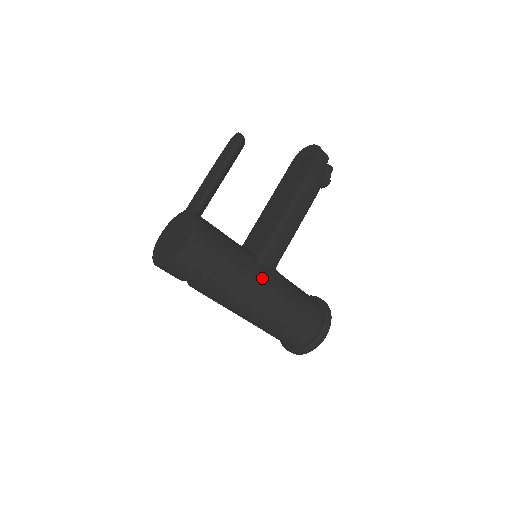
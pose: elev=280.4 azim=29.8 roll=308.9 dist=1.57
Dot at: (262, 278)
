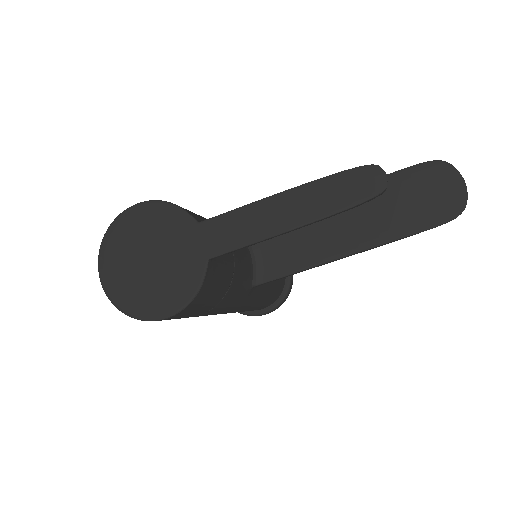
Dot at: (241, 304)
